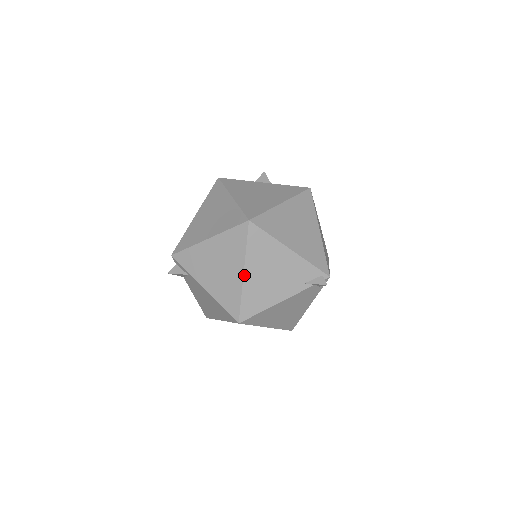
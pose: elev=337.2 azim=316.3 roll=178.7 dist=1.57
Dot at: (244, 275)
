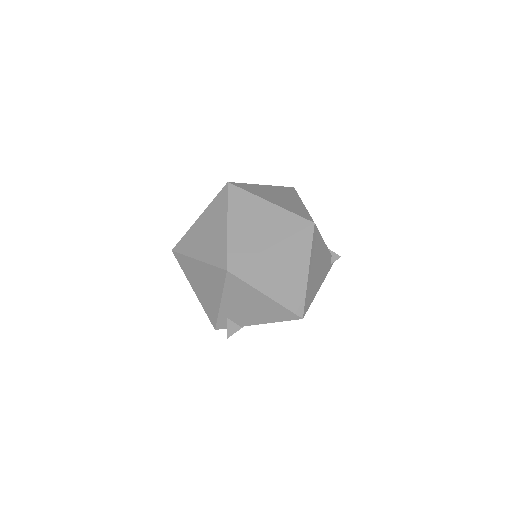
Dot at: (304, 205)
